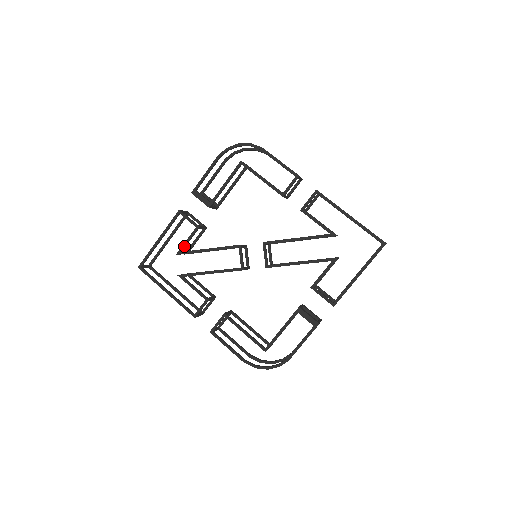
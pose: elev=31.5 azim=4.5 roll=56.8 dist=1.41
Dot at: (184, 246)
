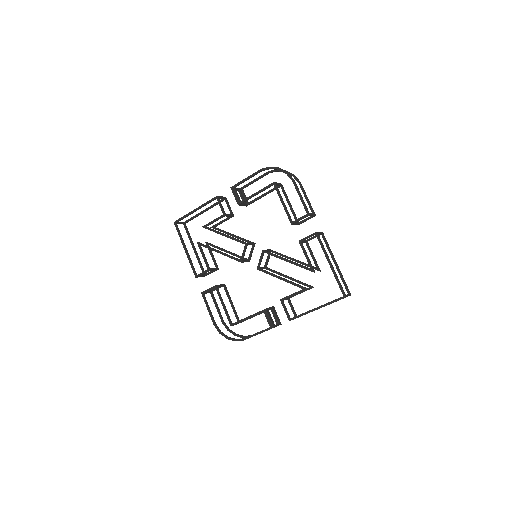
Dot at: (210, 224)
